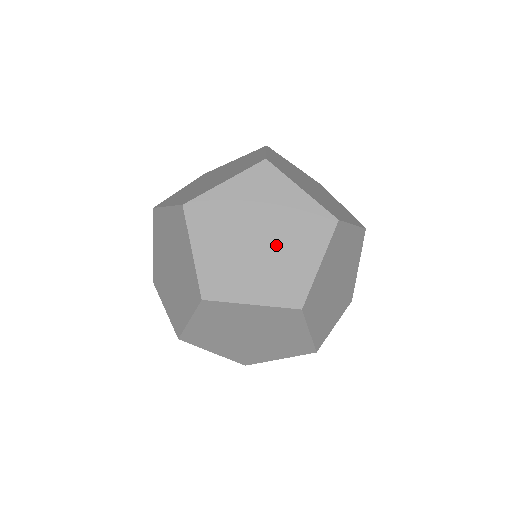
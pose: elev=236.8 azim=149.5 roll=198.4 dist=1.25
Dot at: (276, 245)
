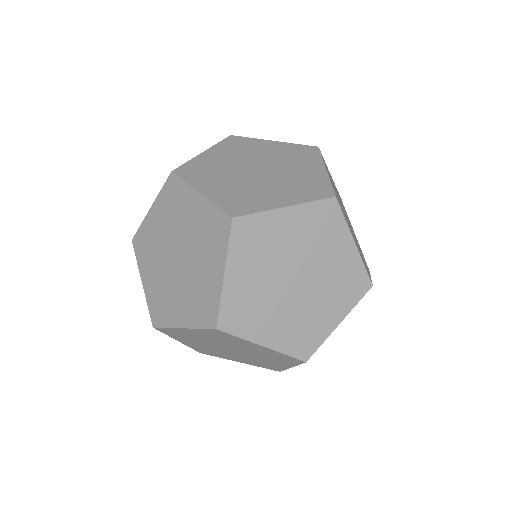
Dot at: (189, 262)
